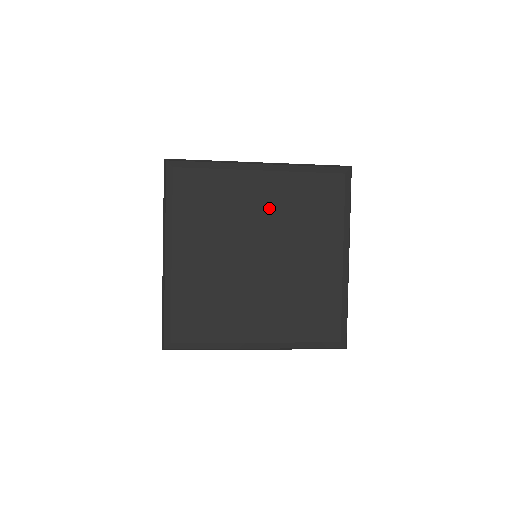
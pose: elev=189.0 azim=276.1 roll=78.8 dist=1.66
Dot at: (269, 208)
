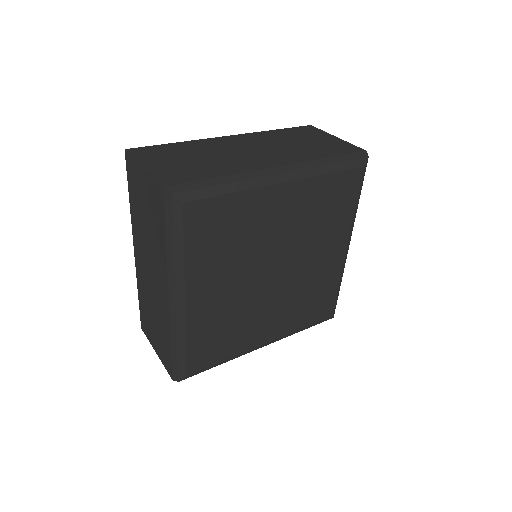
Dot at: (288, 221)
